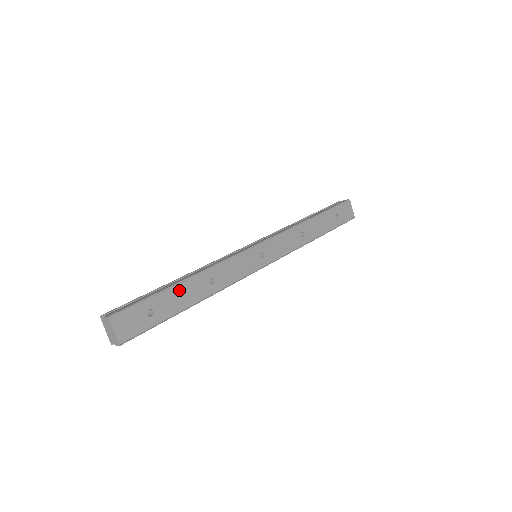
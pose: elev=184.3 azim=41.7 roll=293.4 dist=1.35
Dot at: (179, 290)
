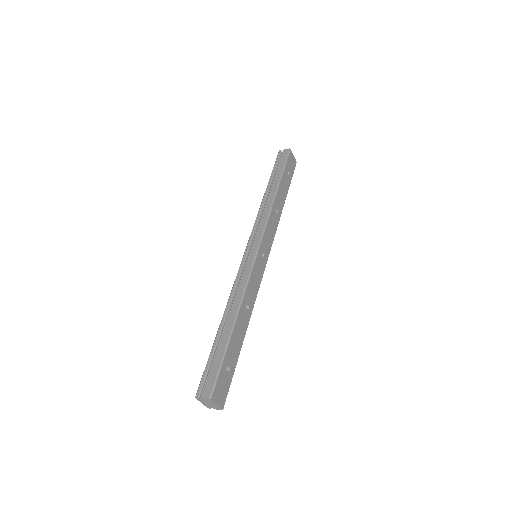
Dot at: (234, 335)
